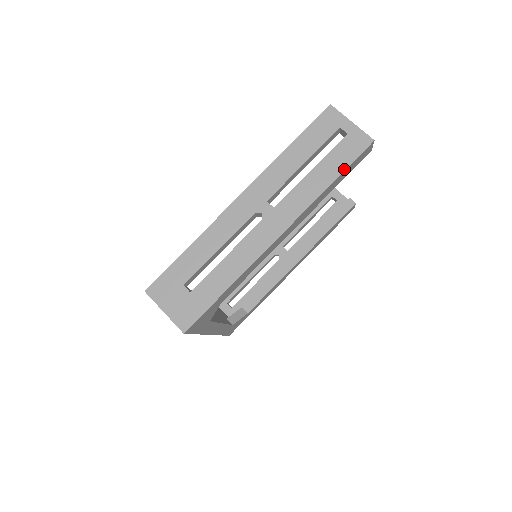
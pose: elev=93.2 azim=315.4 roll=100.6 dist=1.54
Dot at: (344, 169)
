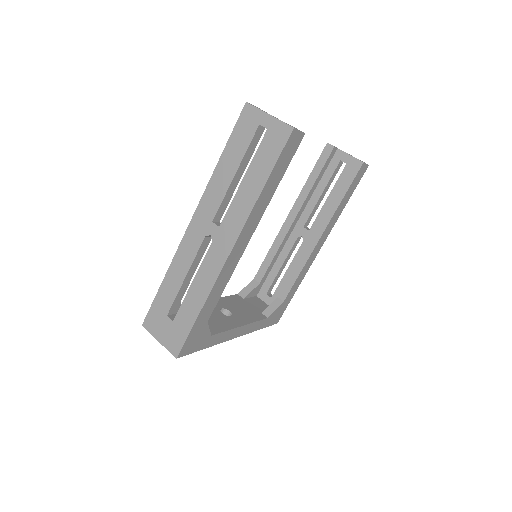
Dot at: (271, 169)
